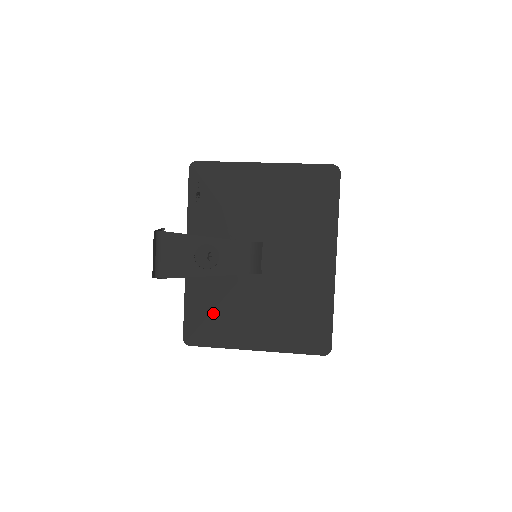
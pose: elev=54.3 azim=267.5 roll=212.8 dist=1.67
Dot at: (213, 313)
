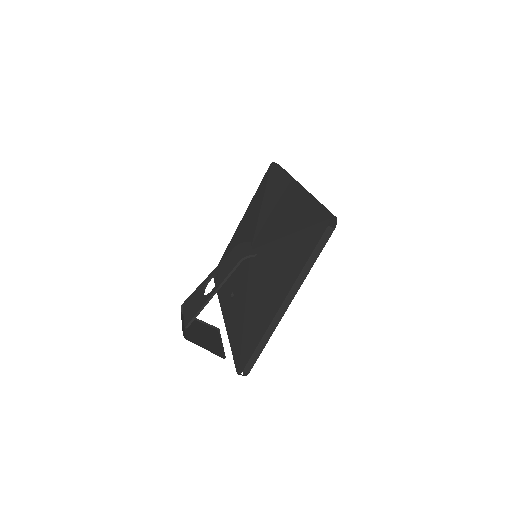
Dot at: (244, 323)
